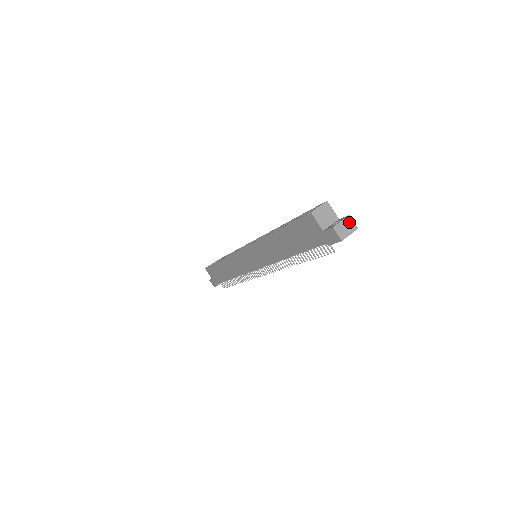
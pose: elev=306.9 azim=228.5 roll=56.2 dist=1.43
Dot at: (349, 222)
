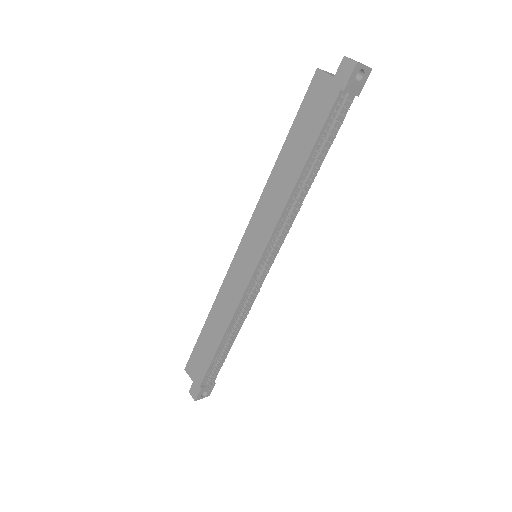
Dot at: occluded
